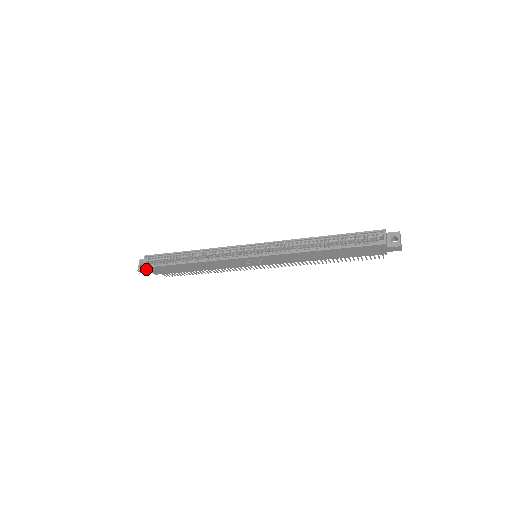
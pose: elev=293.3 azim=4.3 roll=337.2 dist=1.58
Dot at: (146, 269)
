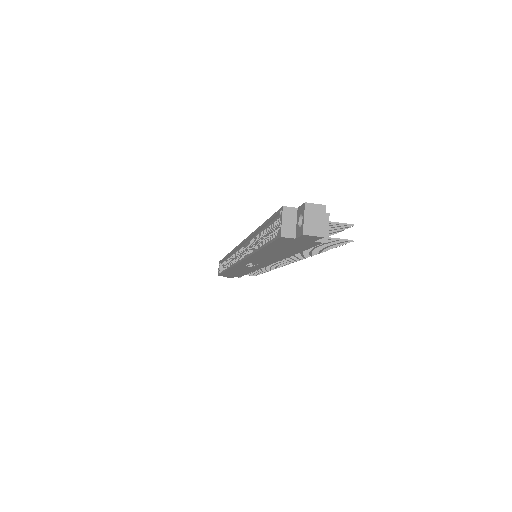
Dot at: occluded
